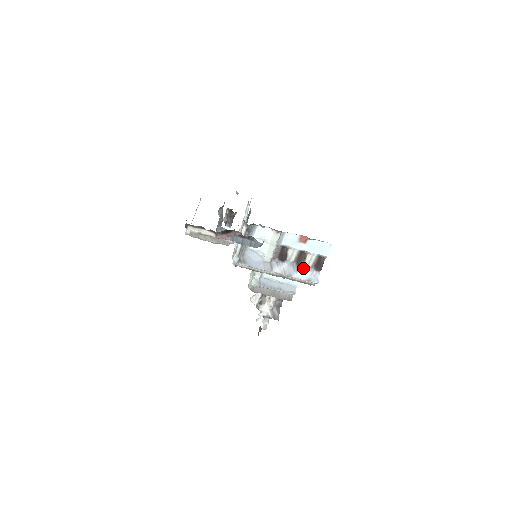
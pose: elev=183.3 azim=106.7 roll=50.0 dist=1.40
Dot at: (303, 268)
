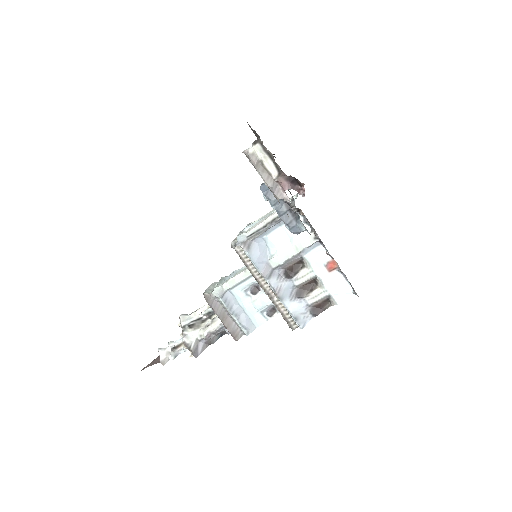
Dot at: (300, 300)
